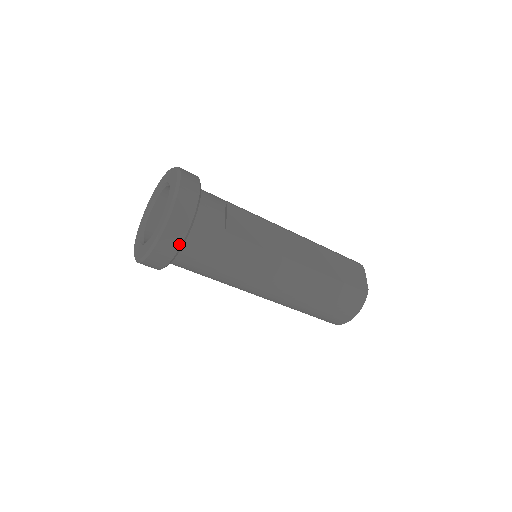
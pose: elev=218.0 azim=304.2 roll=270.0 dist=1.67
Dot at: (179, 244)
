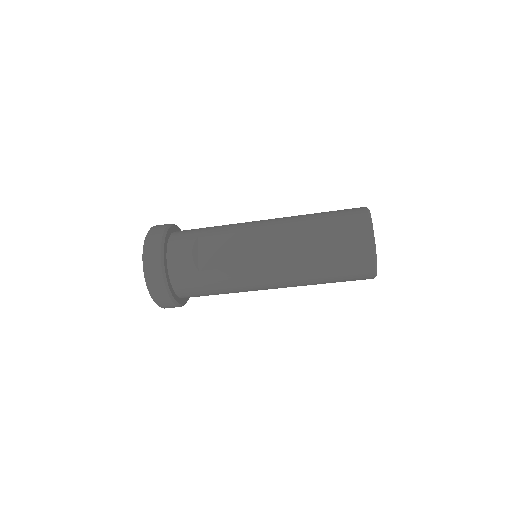
Dot at: (169, 299)
